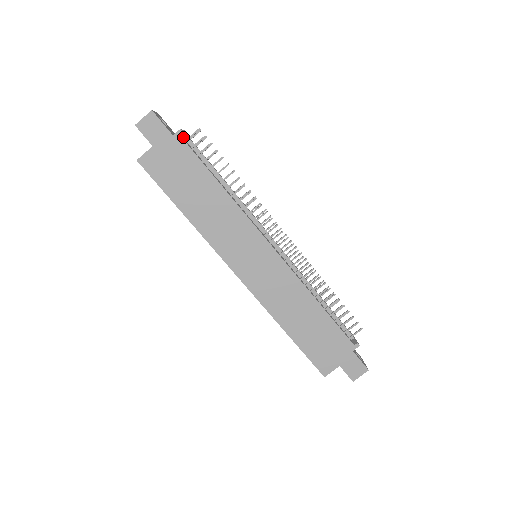
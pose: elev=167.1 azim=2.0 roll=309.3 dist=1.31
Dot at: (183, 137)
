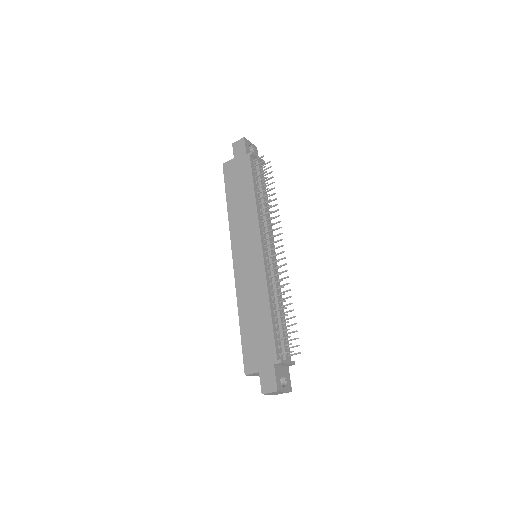
Dot at: occluded
